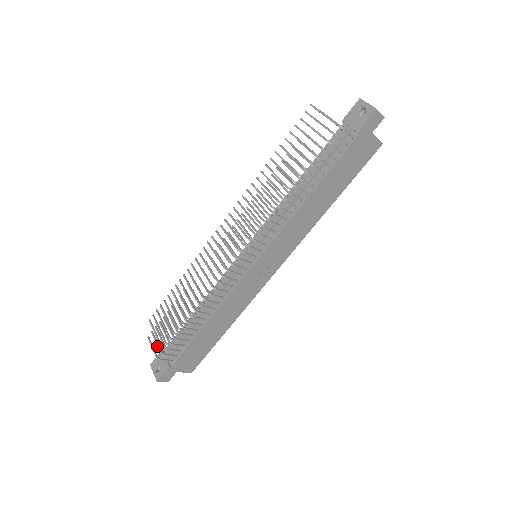
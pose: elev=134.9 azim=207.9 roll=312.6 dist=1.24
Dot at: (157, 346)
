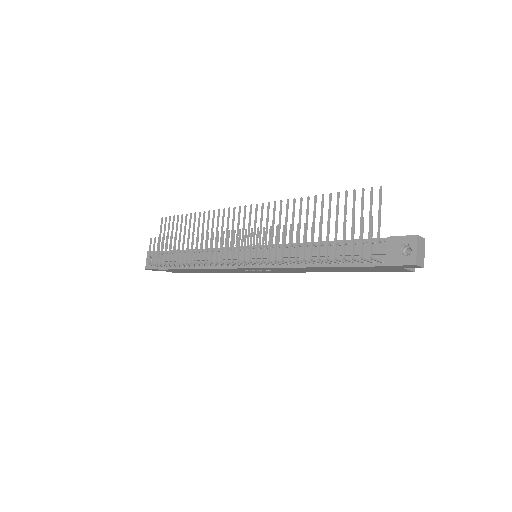
Dot at: (152, 254)
